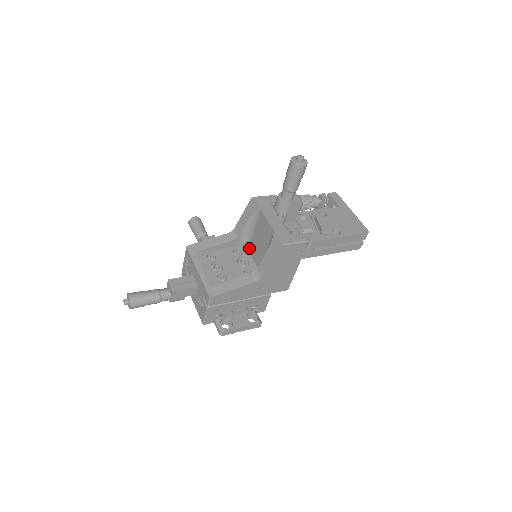
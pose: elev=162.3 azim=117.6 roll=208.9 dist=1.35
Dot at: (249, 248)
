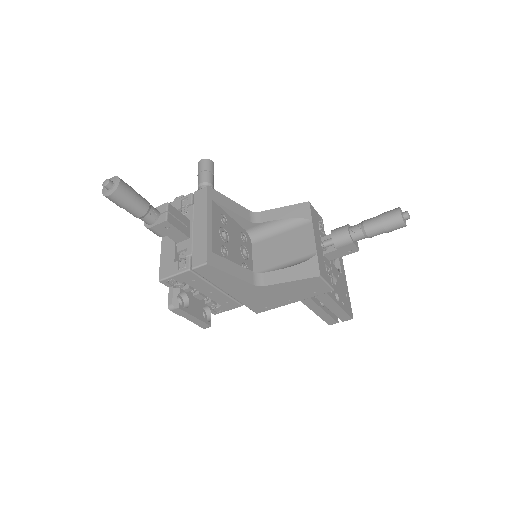
Dot at: (256, 243)
